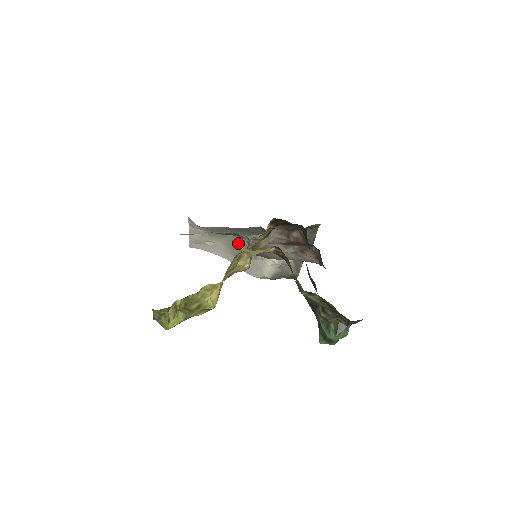
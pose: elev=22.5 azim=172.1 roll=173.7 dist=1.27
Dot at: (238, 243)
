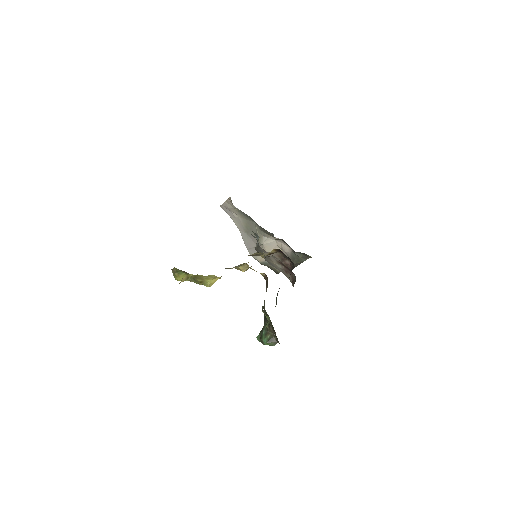
Dot at: (253, 229)
